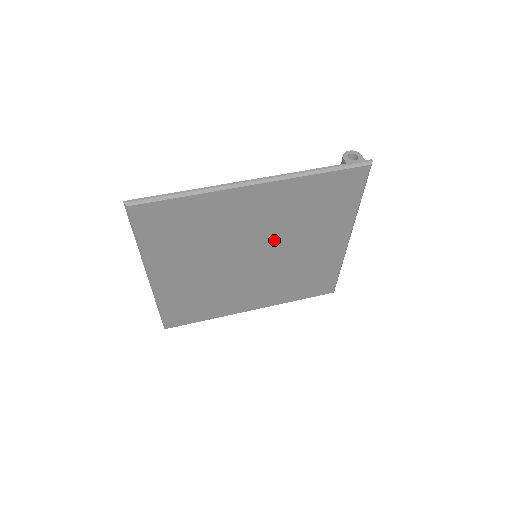
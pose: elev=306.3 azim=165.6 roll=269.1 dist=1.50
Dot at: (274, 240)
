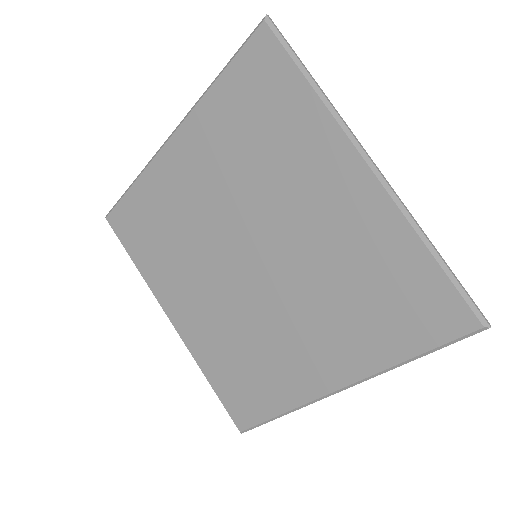
Dot at: (250, 214)
